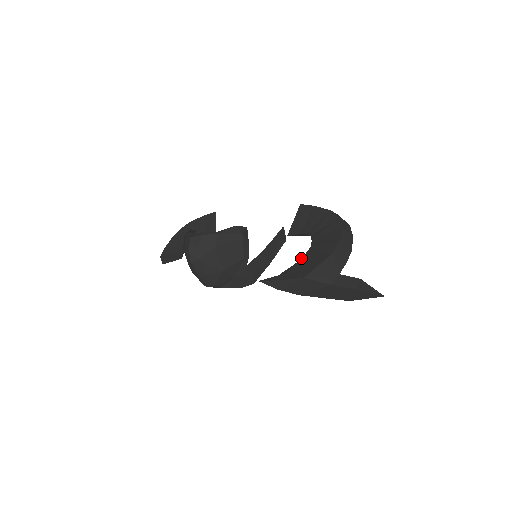
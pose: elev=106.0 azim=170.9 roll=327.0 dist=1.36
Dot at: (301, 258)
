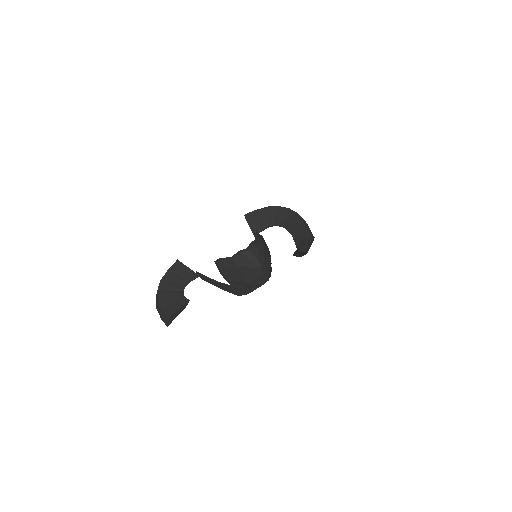
Dot at: (291, 234)
